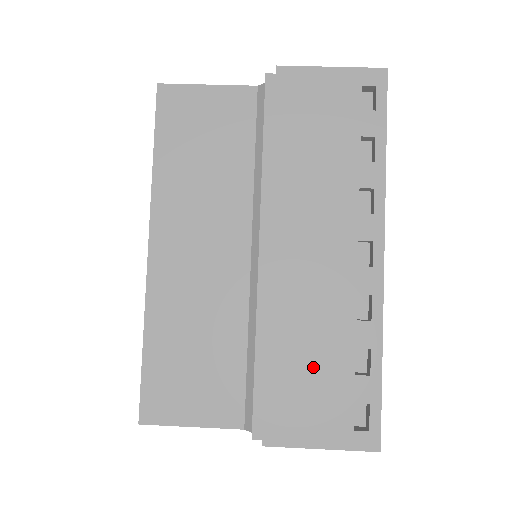
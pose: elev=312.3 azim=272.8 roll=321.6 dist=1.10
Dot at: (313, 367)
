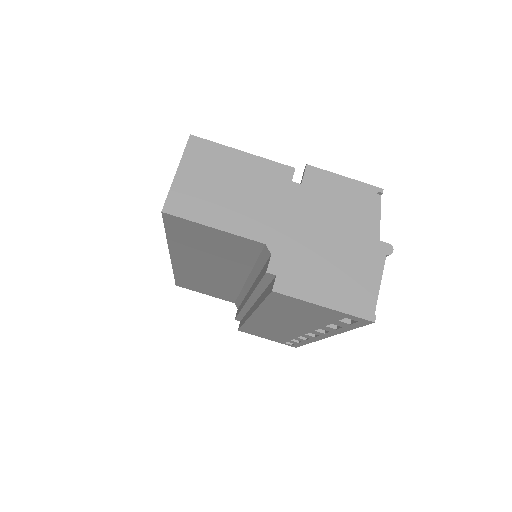
Dot at: (268, 333)
